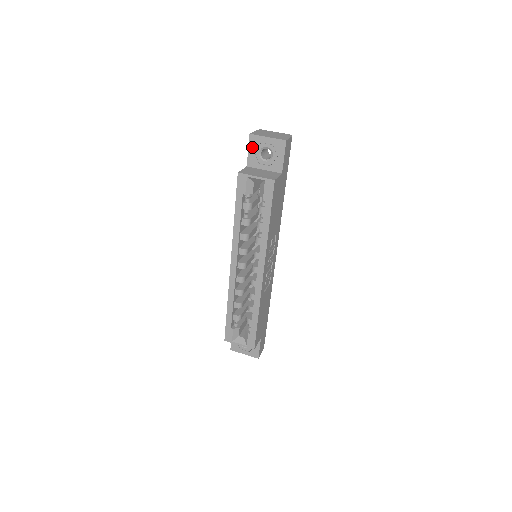
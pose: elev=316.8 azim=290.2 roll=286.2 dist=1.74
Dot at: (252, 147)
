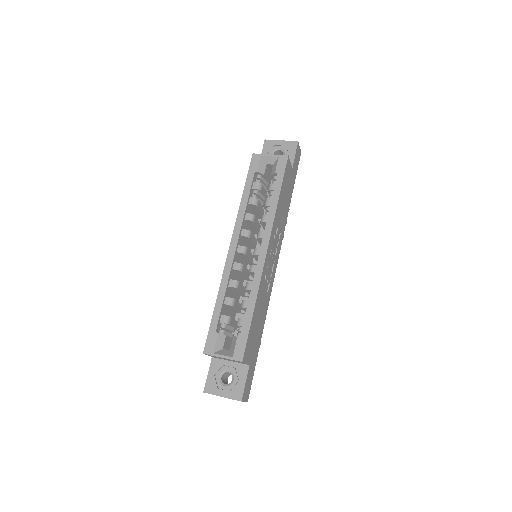
Dot at: (266, 149)
